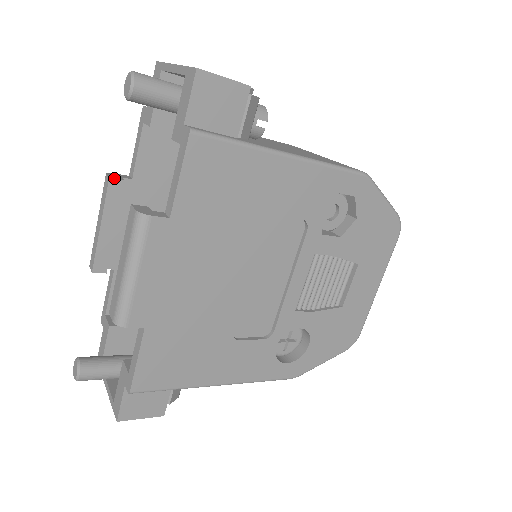
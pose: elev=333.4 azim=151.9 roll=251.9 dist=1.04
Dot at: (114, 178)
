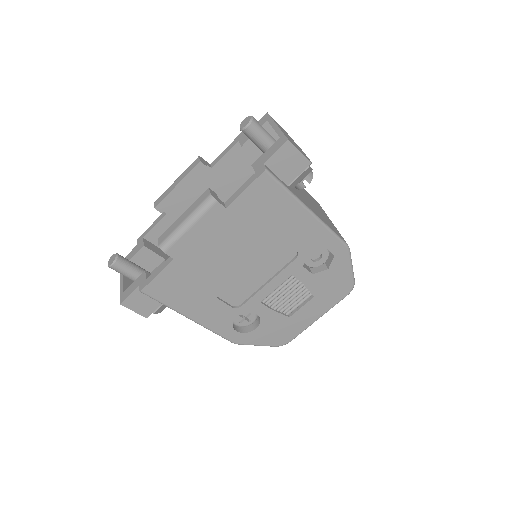
Dot at: (203, 162)
